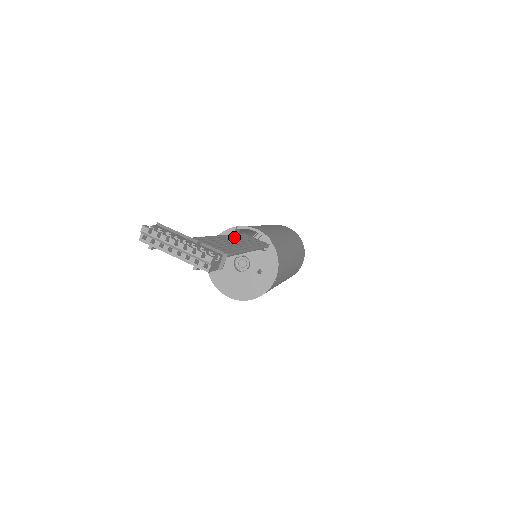
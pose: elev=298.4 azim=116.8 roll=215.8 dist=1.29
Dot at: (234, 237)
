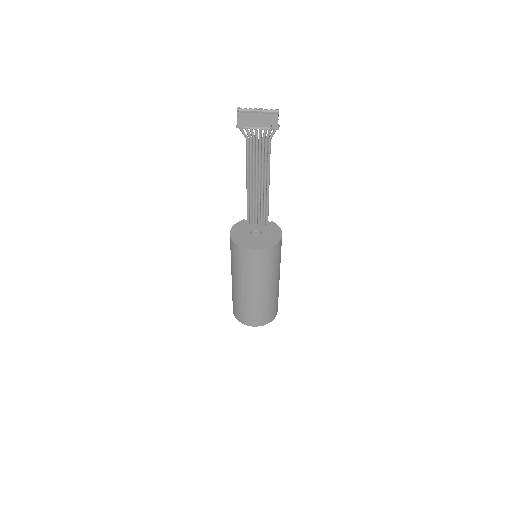
Dot at: (251, 205)
